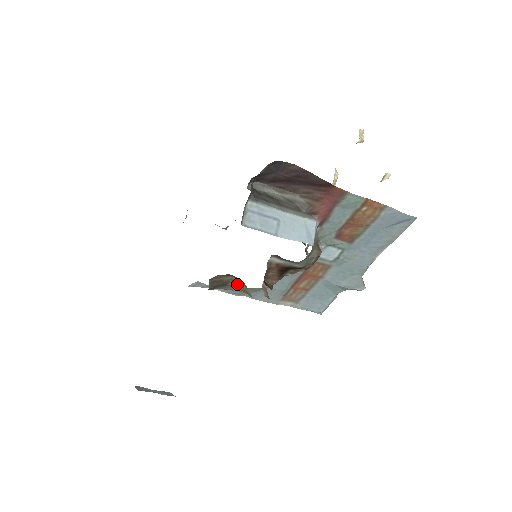
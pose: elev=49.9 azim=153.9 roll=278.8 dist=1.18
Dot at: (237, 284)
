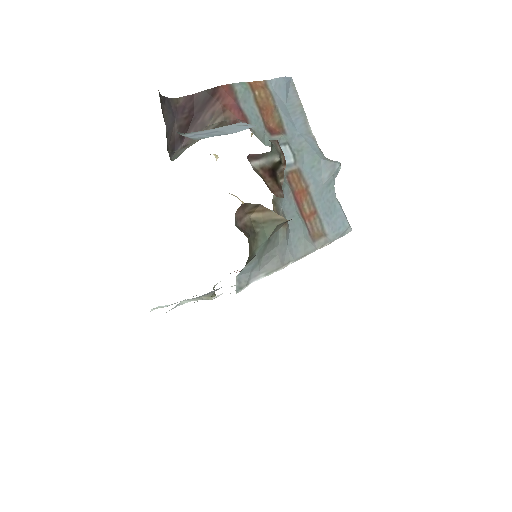
Dot at: (261, 222)
